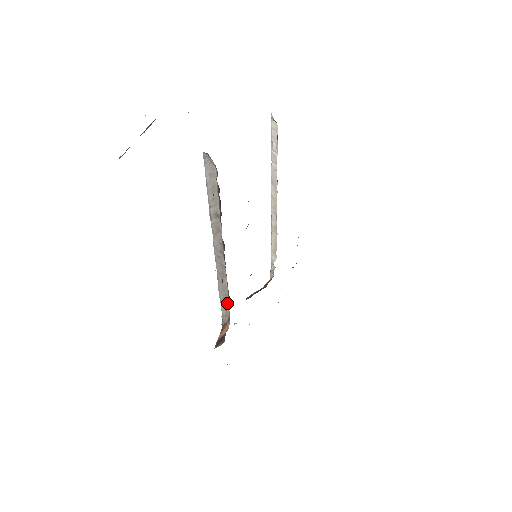
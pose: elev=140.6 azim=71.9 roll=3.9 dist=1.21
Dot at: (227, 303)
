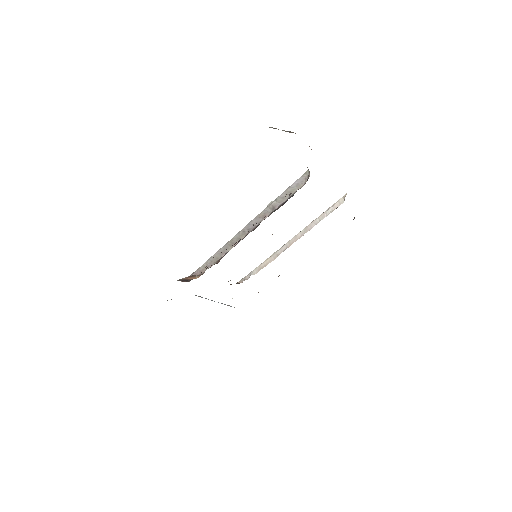
Dot at: (211, 264)
